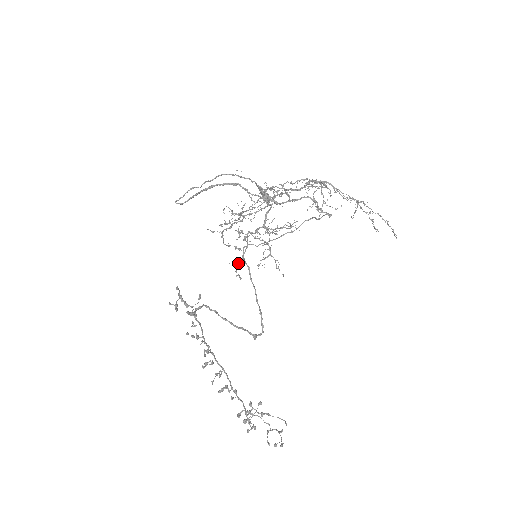
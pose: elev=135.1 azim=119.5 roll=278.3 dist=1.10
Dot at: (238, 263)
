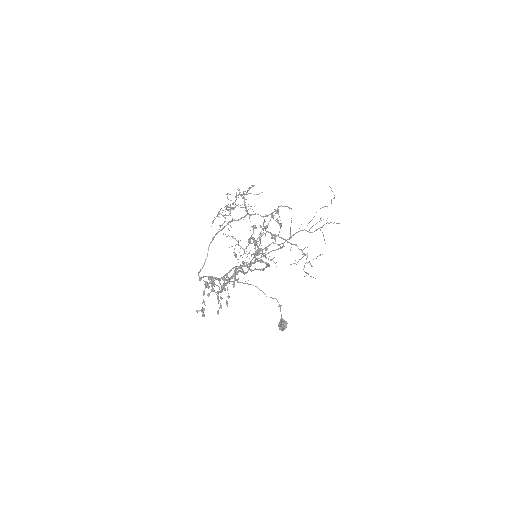
Dot at: occluded
